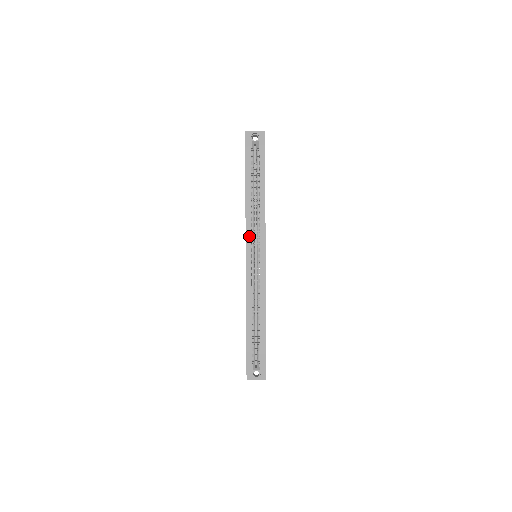
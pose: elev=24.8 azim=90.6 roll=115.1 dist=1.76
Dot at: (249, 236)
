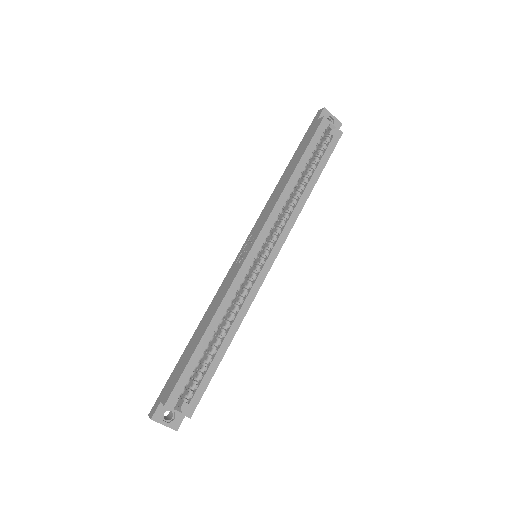
Dot at: (269, 226)
